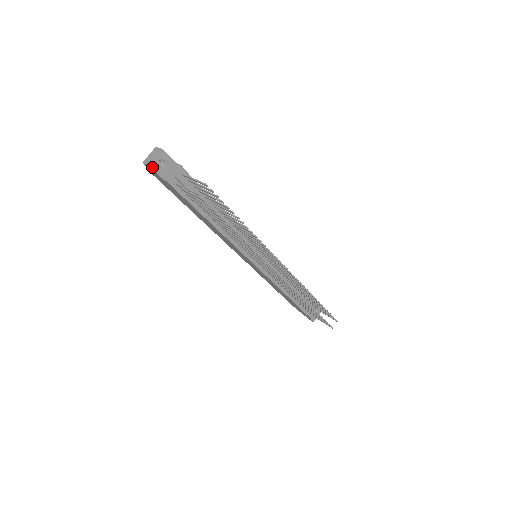
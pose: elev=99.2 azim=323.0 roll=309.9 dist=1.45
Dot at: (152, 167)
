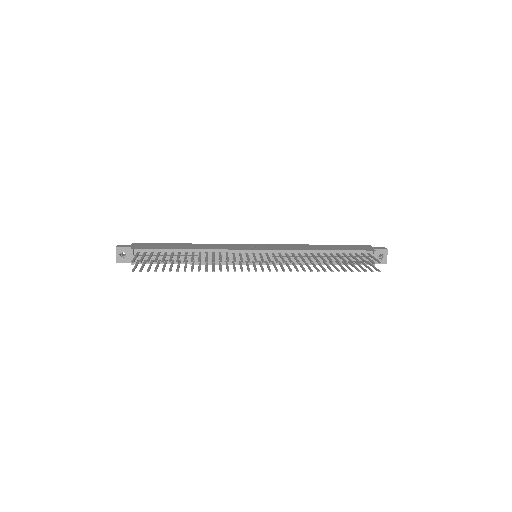
Dot at: (119, 262)
